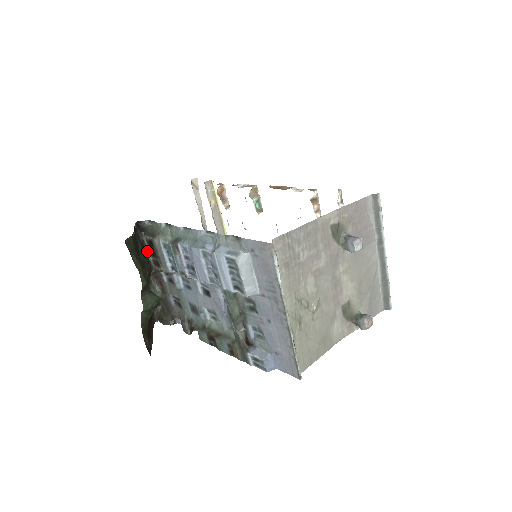
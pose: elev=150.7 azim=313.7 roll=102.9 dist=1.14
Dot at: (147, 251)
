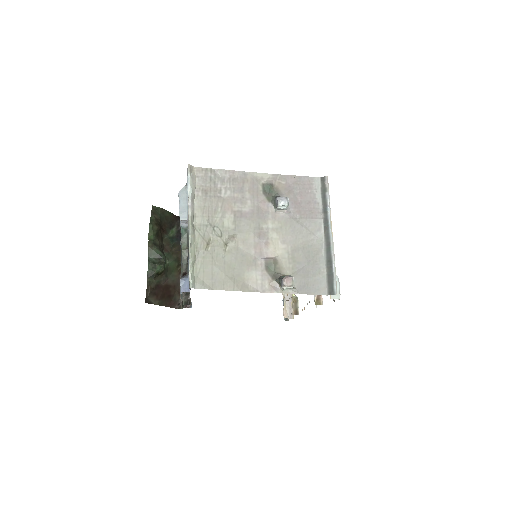
Dot at: occluded
